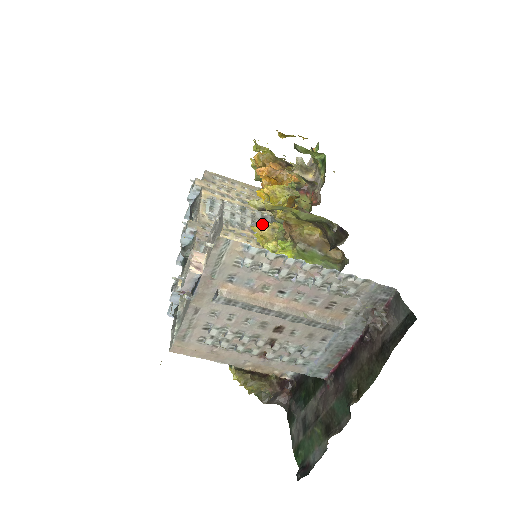
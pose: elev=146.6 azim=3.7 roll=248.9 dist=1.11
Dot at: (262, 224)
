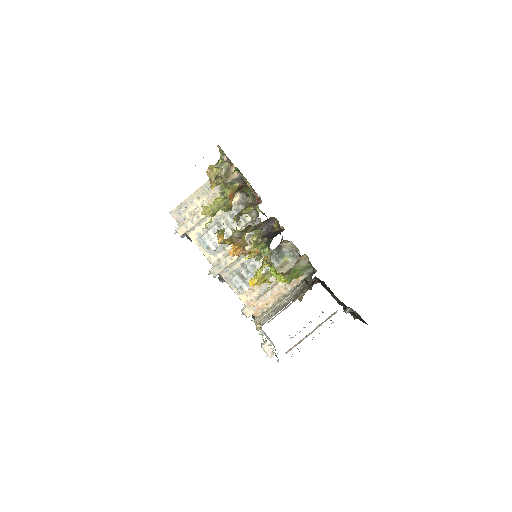
Dot at: (237, 225)
